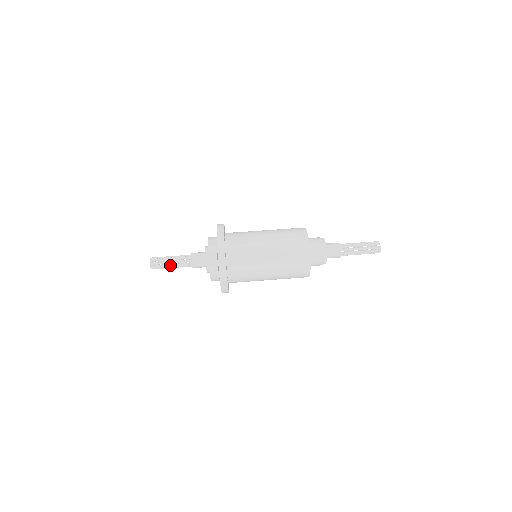
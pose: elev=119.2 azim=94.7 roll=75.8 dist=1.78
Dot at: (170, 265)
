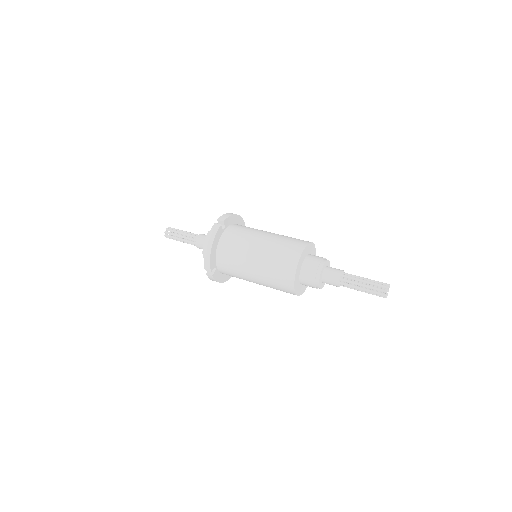
Dot at: (182, 232)
